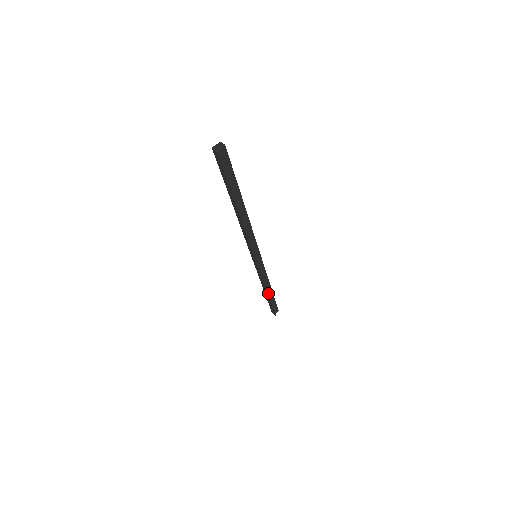
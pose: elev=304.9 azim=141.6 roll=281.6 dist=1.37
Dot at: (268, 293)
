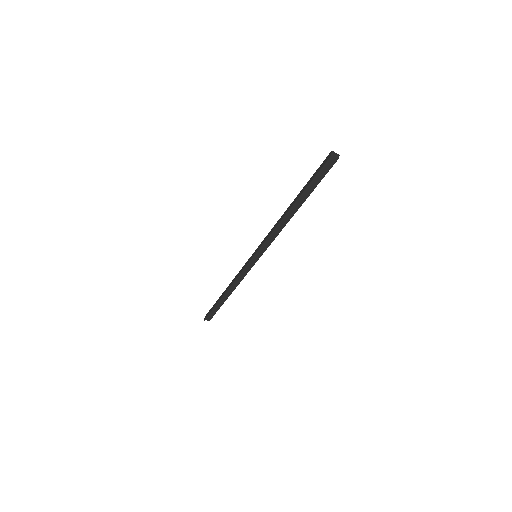
Dot at: (225, 294)
